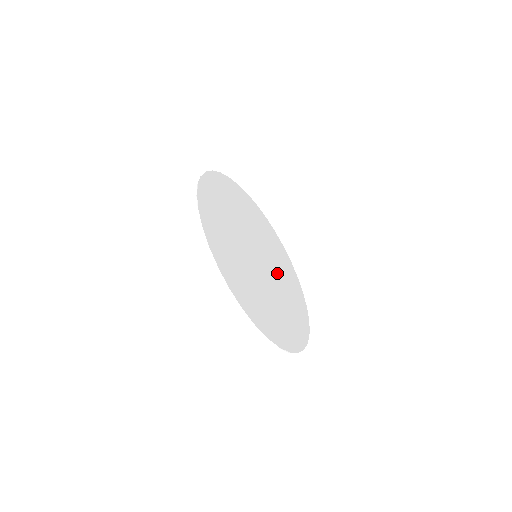
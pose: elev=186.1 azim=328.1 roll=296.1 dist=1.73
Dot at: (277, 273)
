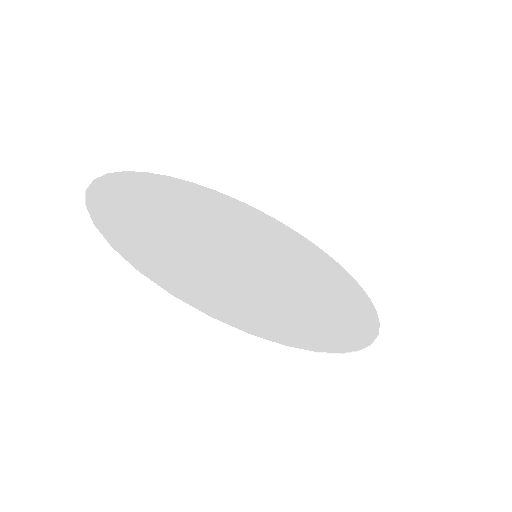
Dot at: (260, 235)
